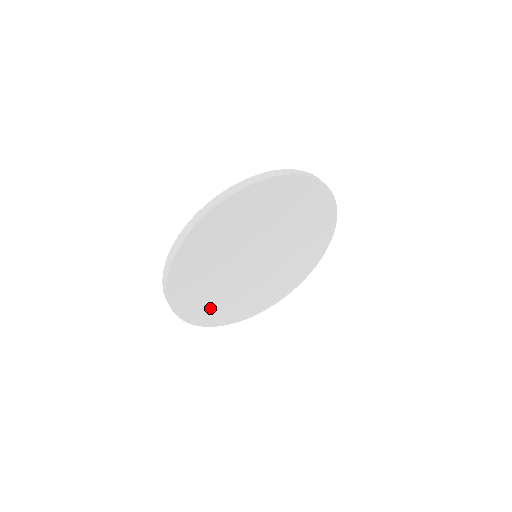
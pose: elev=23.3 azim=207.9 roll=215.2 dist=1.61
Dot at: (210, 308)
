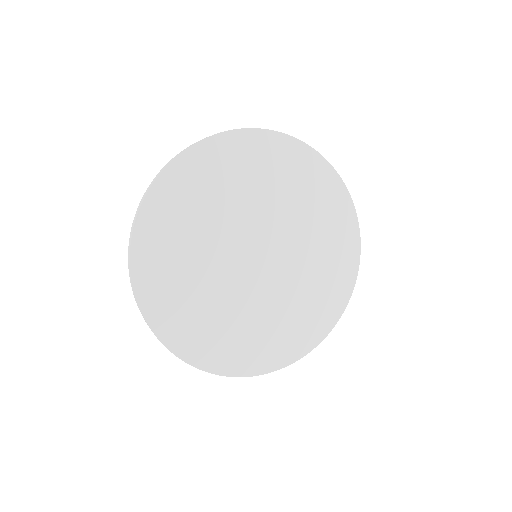
Dot at: (238, 346)
